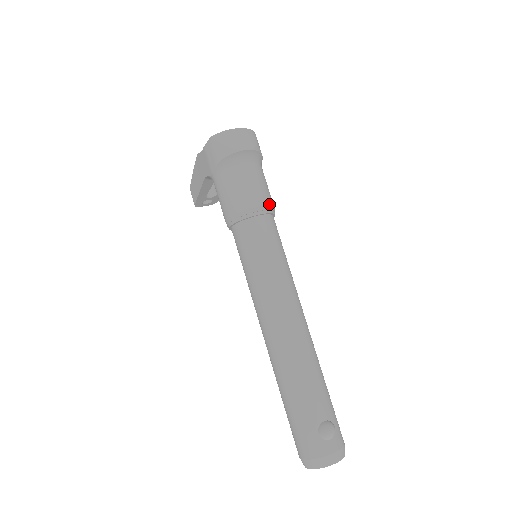
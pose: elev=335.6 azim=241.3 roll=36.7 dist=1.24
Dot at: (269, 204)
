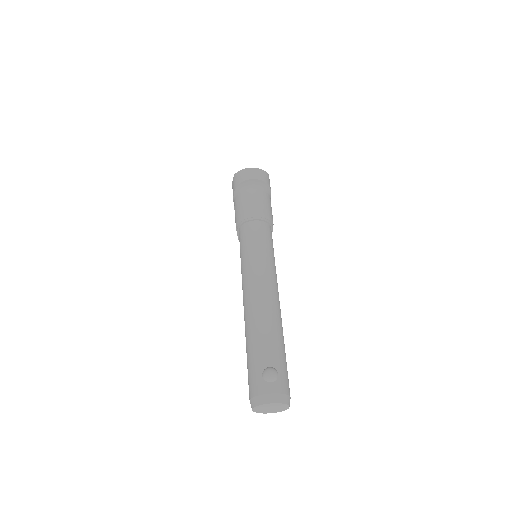
Dot at: (265, 215)
